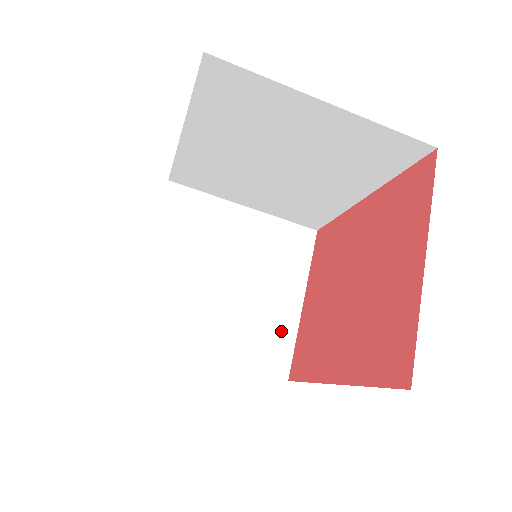
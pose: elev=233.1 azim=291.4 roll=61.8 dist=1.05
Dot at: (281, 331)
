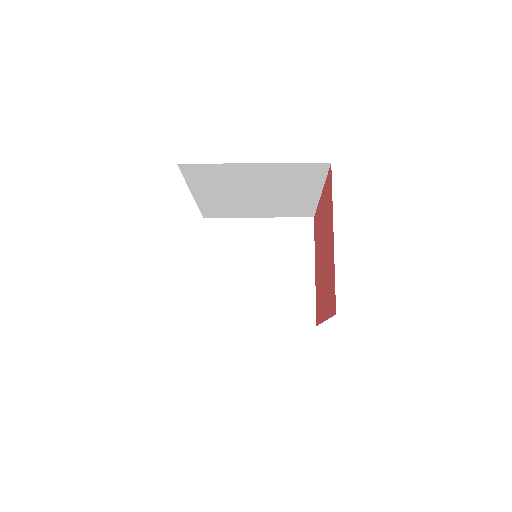
Dot at: (303, 294)
